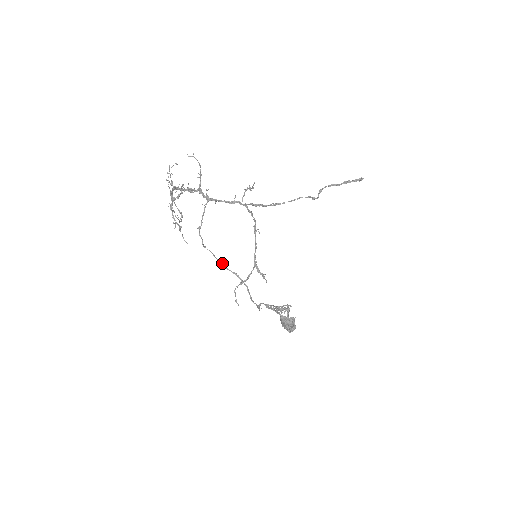
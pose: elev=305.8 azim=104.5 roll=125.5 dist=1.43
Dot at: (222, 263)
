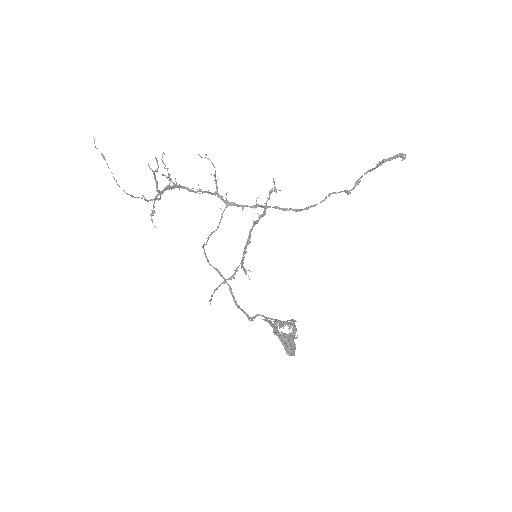
Dot at: (207, 259)
